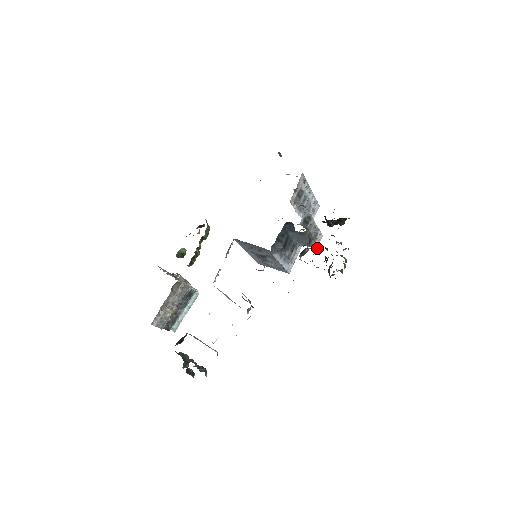
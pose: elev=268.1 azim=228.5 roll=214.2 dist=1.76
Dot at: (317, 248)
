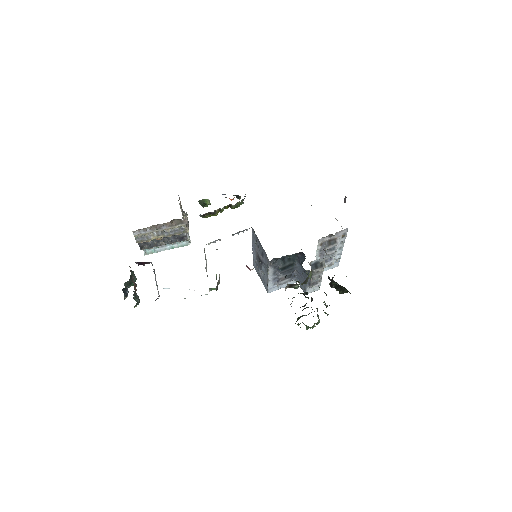
Dot at: (305, 292)
